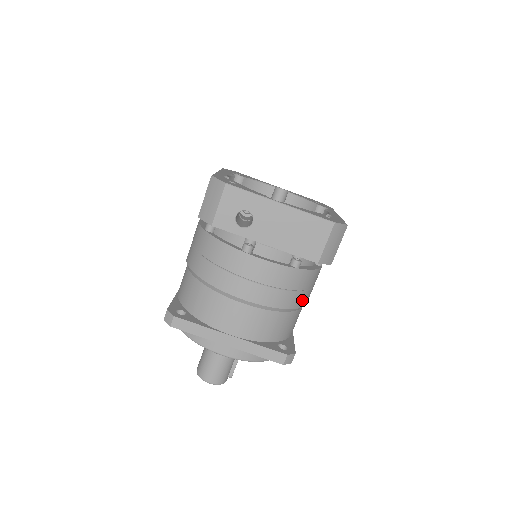
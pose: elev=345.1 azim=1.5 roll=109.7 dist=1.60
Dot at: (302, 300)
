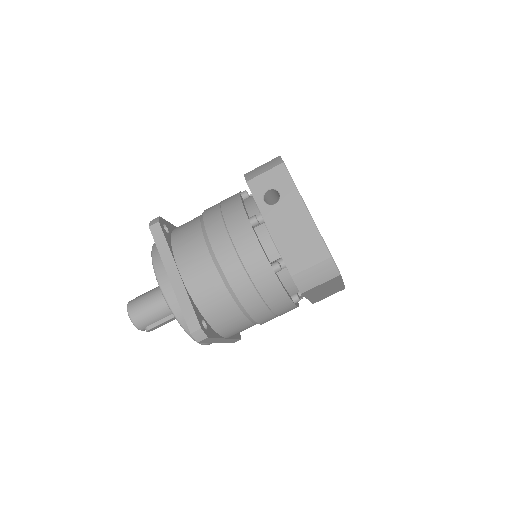
Dot at: (254, 307)
